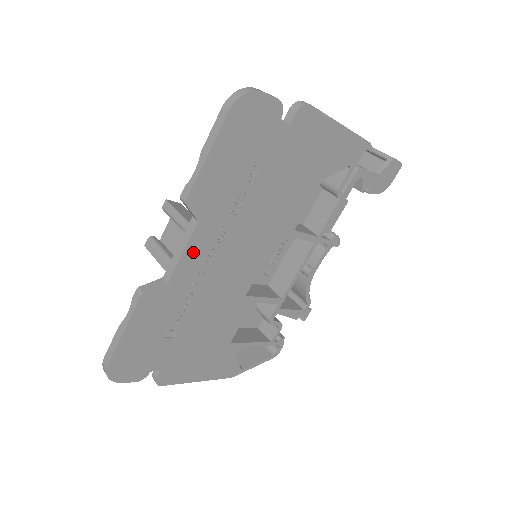
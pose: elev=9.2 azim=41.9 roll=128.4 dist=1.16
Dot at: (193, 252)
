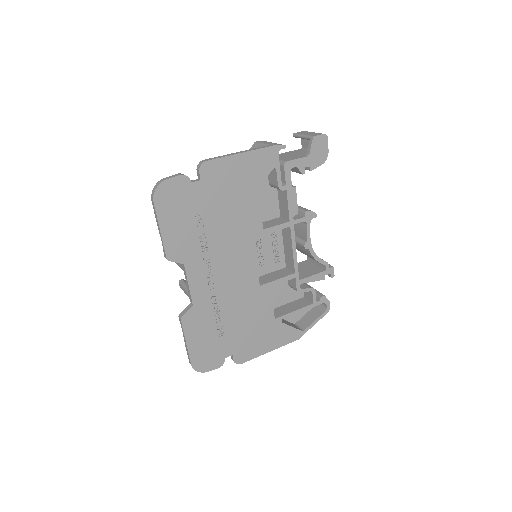
Dot at: (195, 281)
